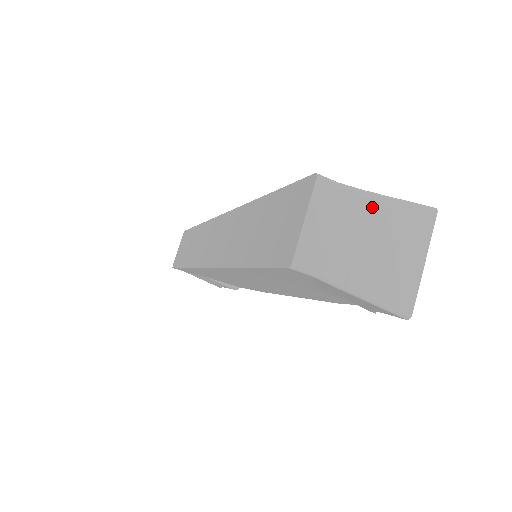
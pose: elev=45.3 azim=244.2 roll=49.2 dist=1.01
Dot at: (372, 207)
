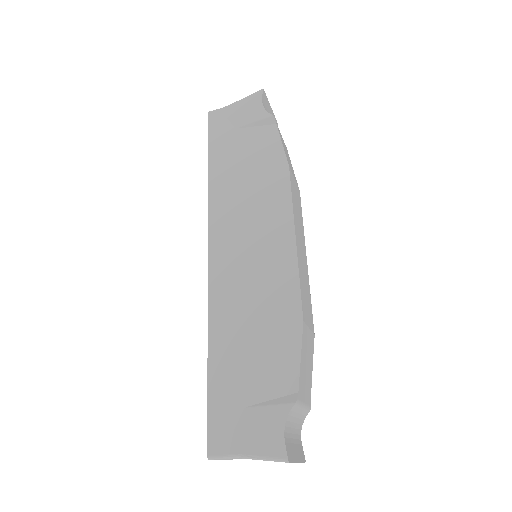
Dot at: occluded
